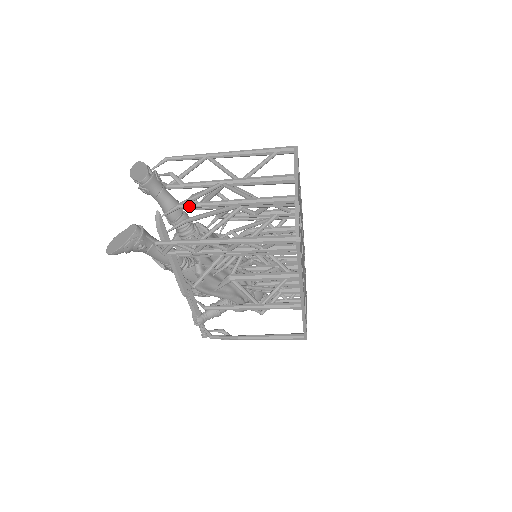
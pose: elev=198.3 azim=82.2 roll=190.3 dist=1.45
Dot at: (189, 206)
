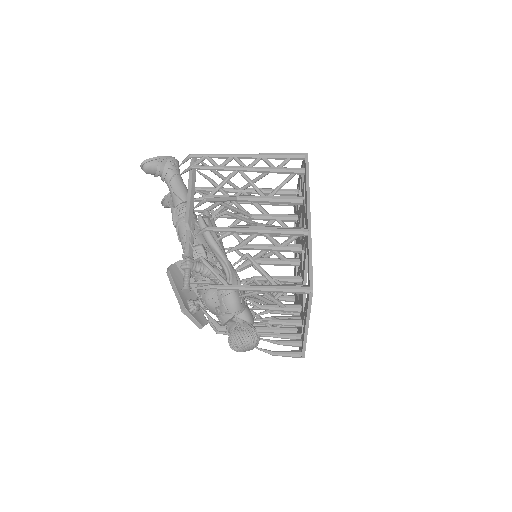
Dot at: occluded
